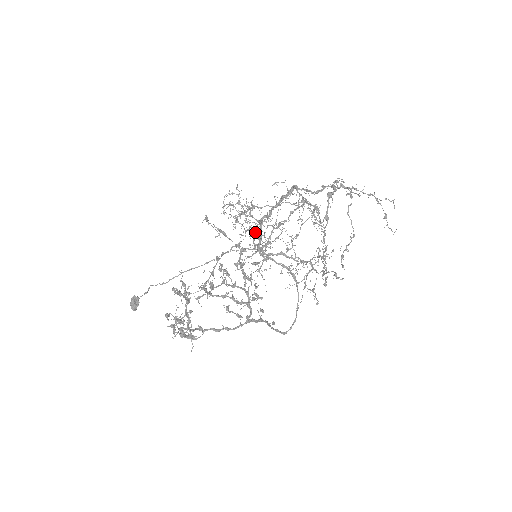
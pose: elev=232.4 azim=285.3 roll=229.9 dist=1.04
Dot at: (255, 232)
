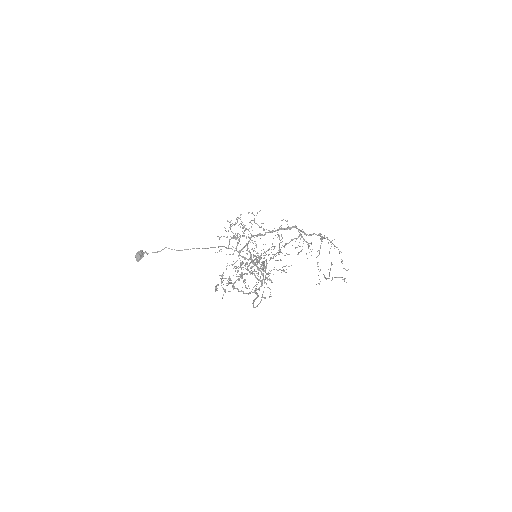
Dot at: (239, 240)
